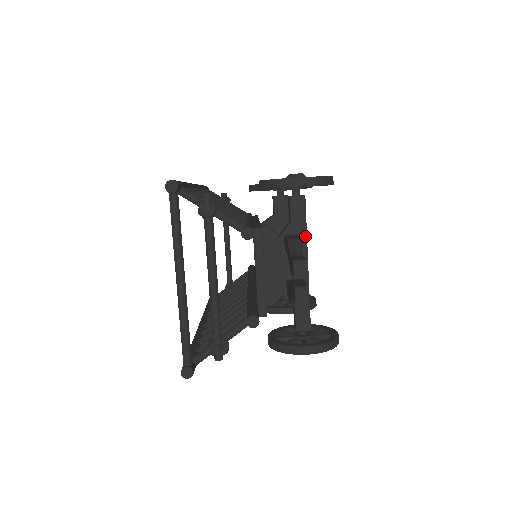
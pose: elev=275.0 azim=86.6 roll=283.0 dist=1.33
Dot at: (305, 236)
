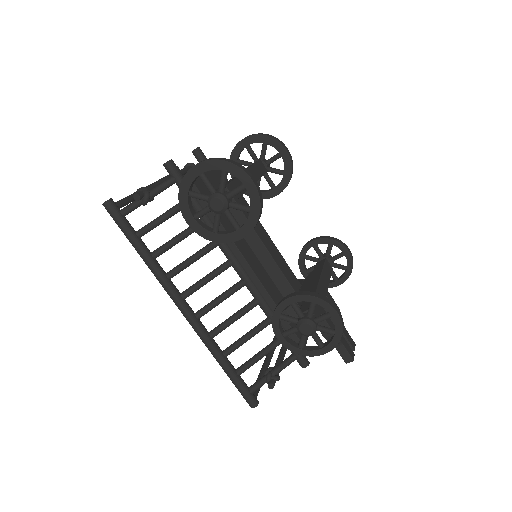
Dot at: occluded
